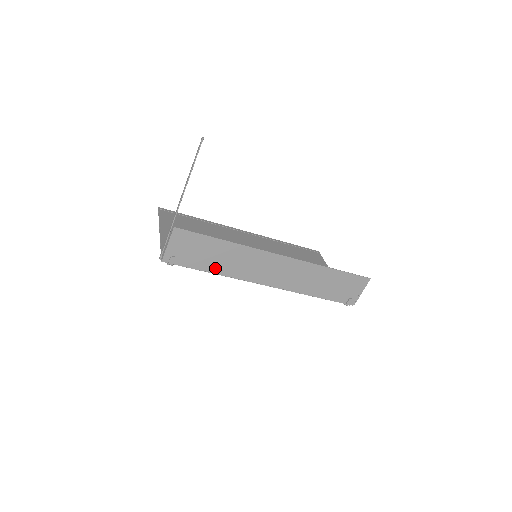
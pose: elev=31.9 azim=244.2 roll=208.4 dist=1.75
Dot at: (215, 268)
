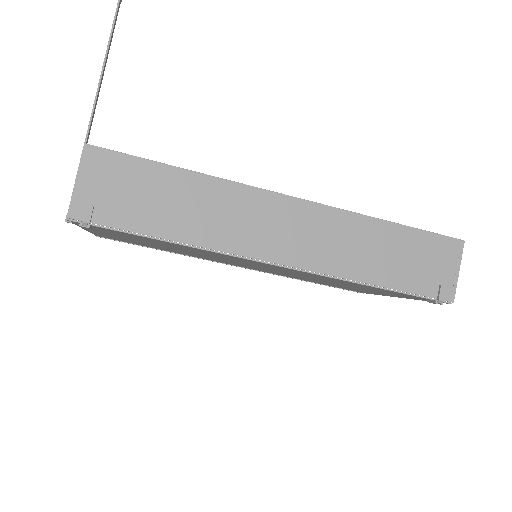
Dot at: (174, 229)
